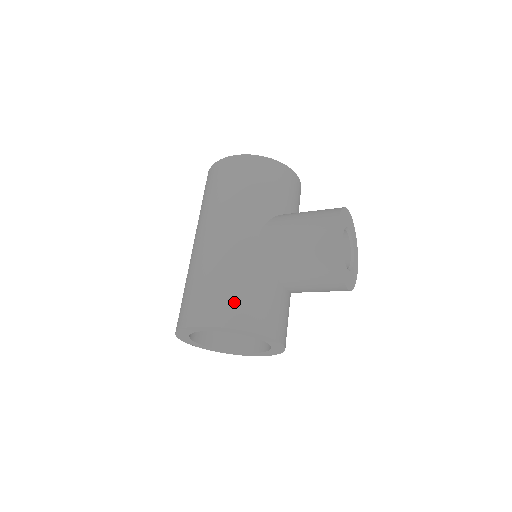
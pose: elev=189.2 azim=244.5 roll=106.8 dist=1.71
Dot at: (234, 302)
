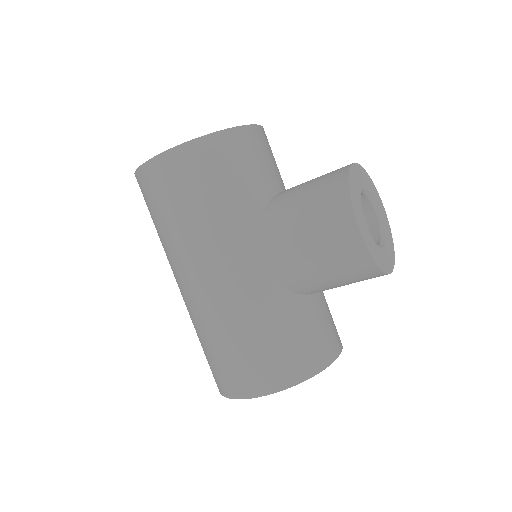
Dot at: (271, 359)
